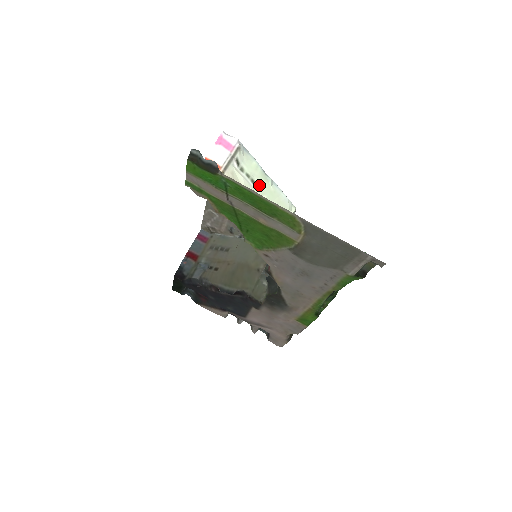
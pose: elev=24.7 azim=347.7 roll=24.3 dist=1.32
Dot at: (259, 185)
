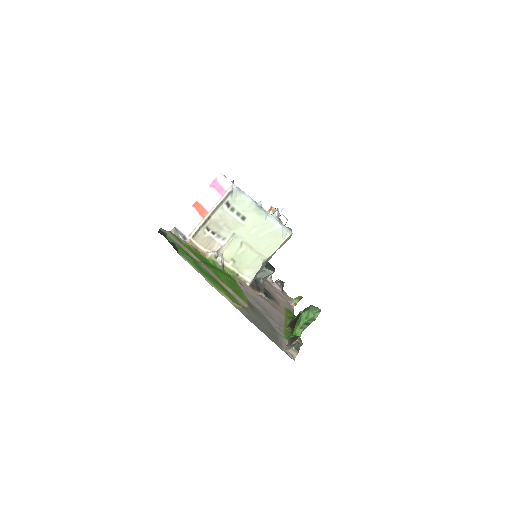
Dot at: (250, 220)
